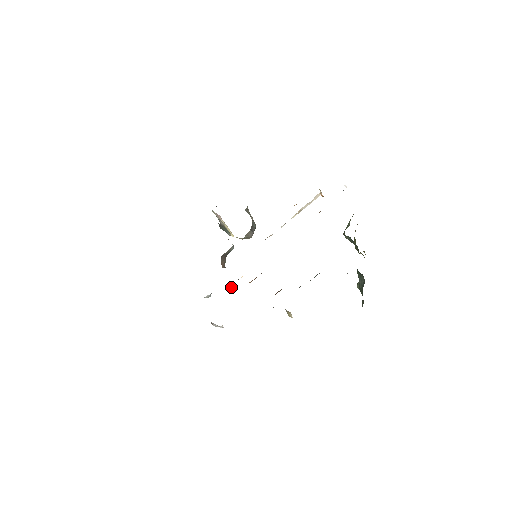
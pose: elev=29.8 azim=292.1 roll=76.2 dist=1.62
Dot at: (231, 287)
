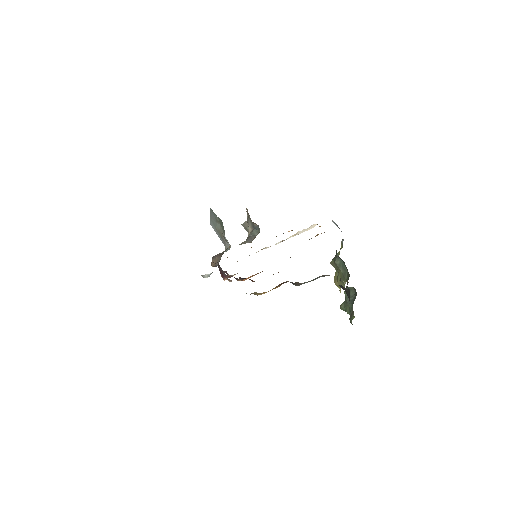
Dot at: (226, 278)
